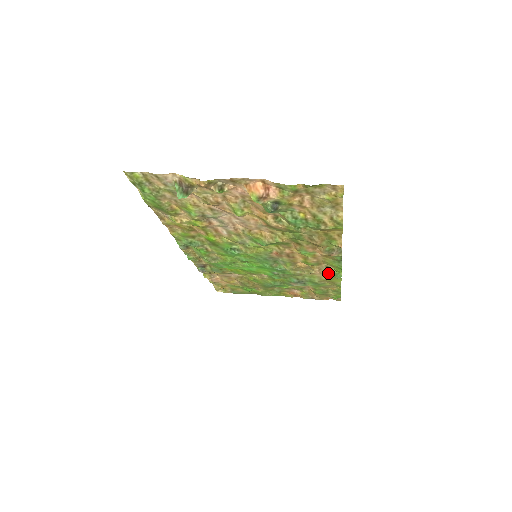
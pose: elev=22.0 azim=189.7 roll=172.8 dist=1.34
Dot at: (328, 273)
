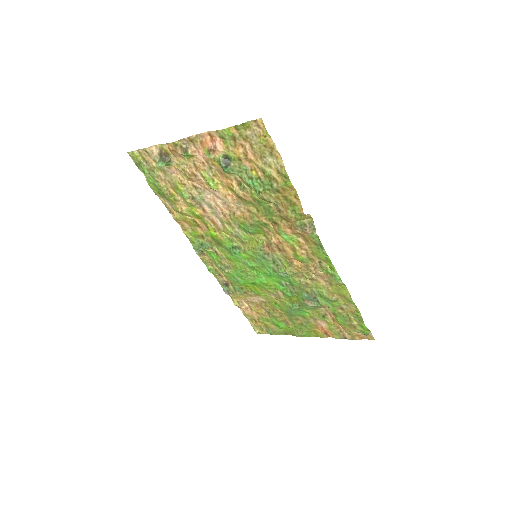
Dot at: (326, 275)
